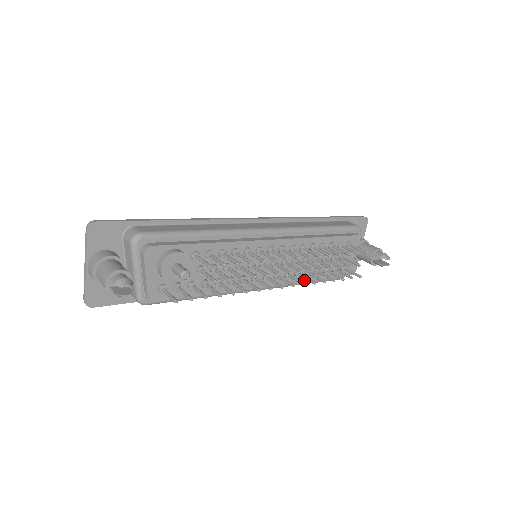
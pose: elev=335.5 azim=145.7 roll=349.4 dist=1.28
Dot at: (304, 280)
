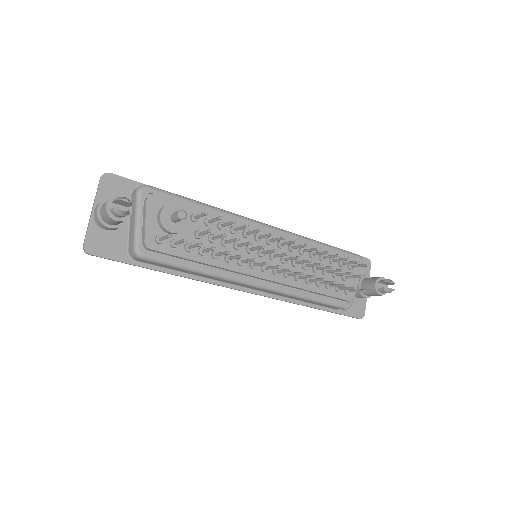
Dot at: (305, 289)
